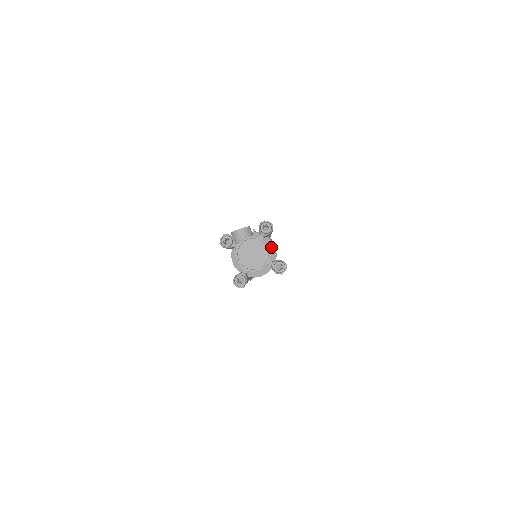
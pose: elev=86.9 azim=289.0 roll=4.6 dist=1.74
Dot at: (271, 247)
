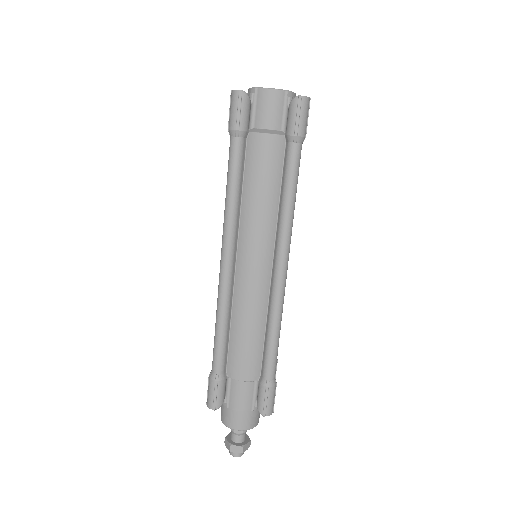
Dot at: occluded
